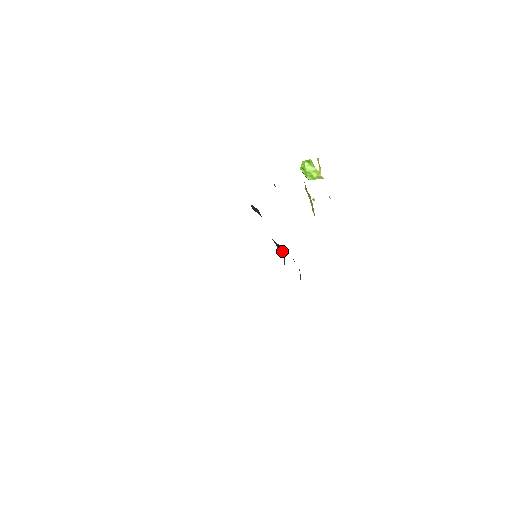
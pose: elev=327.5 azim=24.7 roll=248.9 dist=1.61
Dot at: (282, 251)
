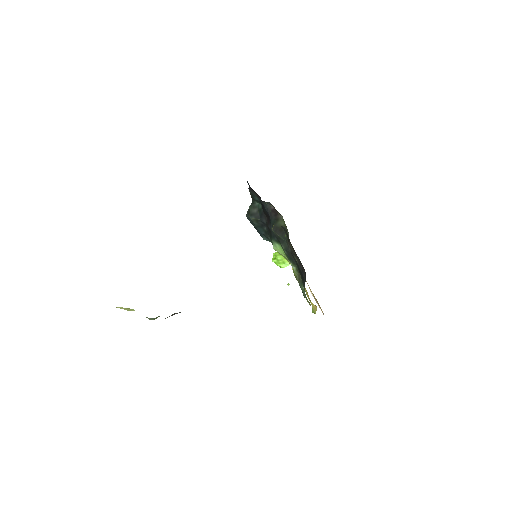
Dot at: (284, 233)
